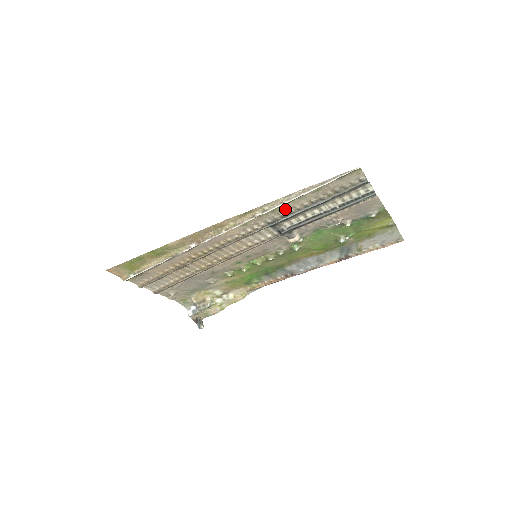
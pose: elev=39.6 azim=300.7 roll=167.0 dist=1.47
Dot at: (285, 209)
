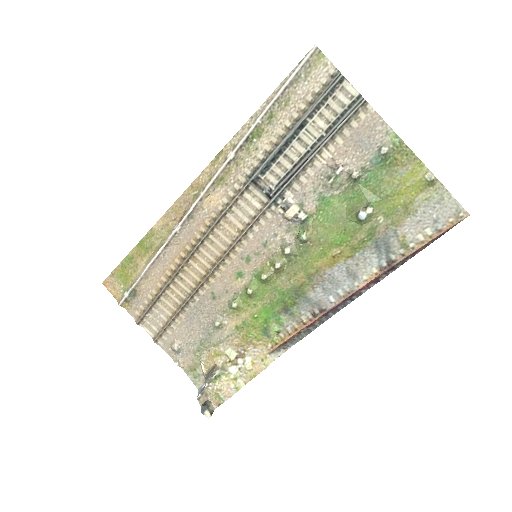
Dot at: (262, 148)
